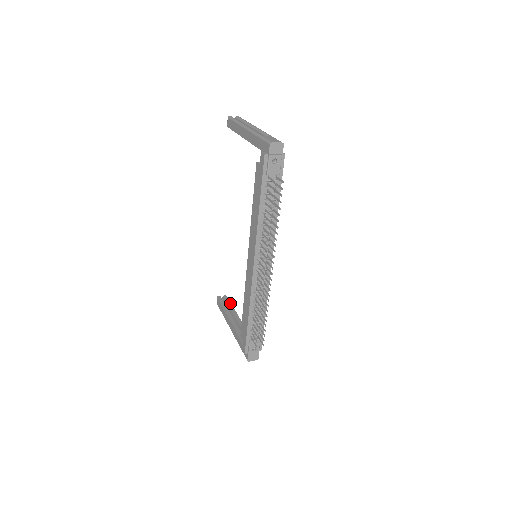
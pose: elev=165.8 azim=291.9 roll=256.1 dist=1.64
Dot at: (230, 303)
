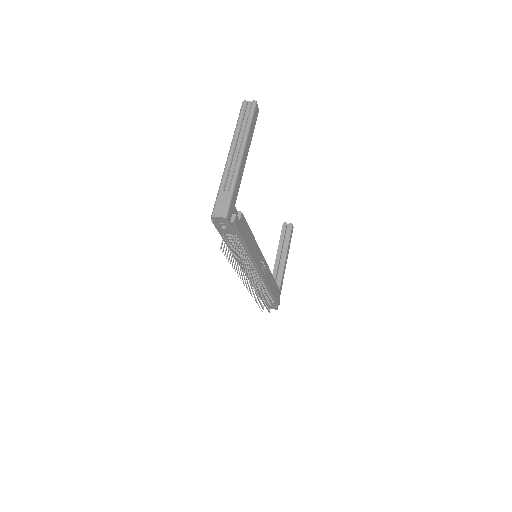
Dot at: (289, 236)
